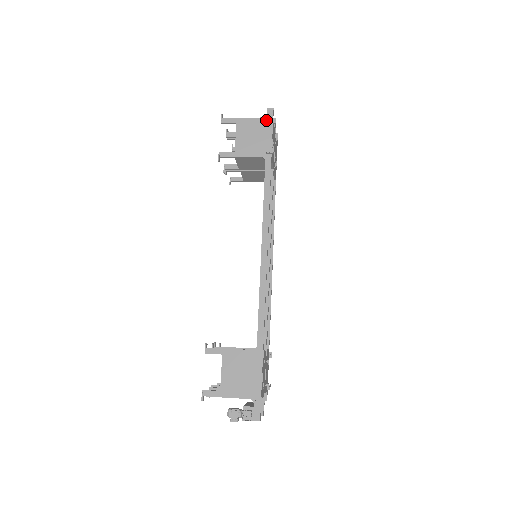
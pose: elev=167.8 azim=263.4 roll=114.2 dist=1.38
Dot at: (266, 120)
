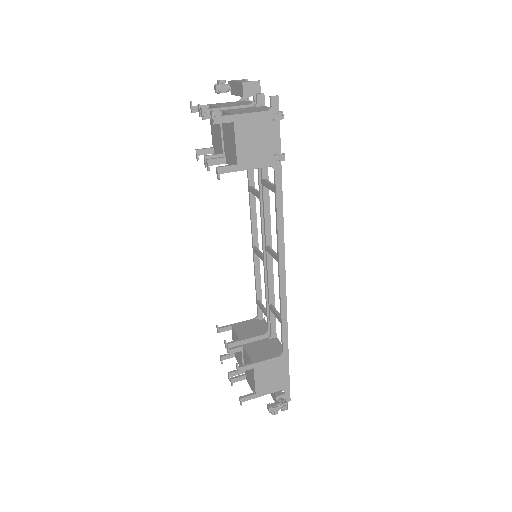
Dot at: (271, 114)
